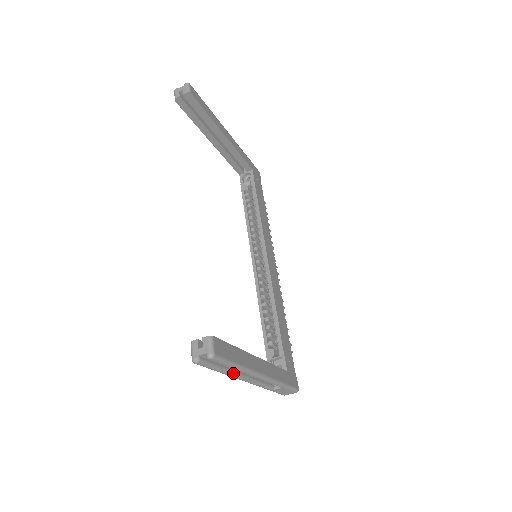
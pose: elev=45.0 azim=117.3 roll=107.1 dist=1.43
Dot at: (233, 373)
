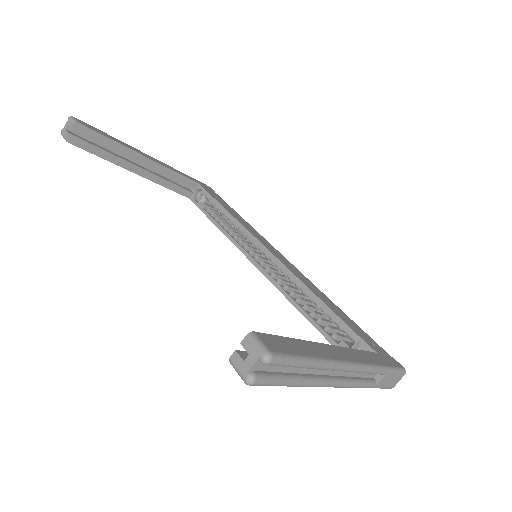
Dot at: (313, 379)
